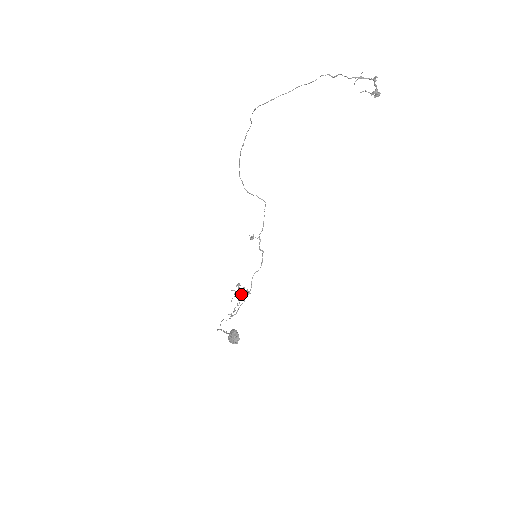
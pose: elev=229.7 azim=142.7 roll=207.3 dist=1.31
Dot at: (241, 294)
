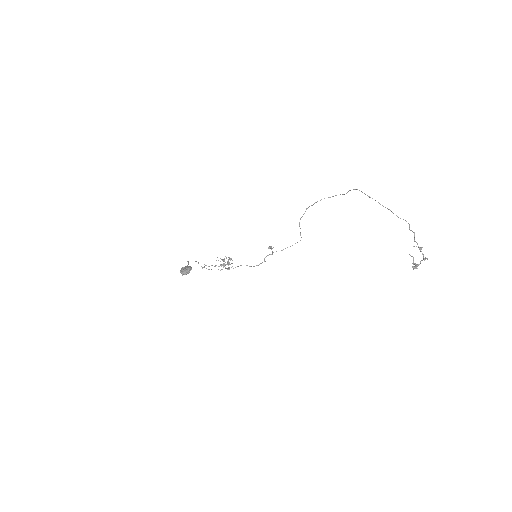
Dot at: (224, 264)
